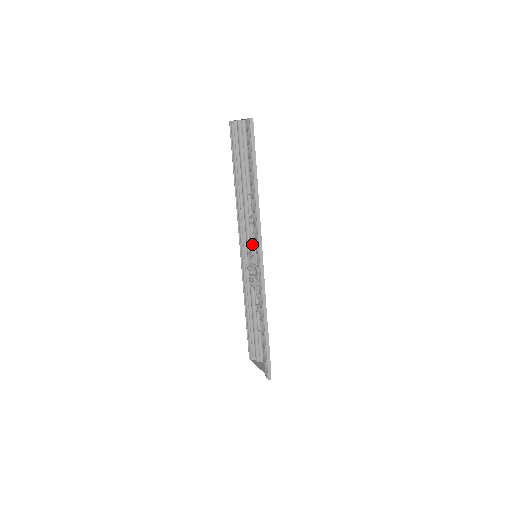
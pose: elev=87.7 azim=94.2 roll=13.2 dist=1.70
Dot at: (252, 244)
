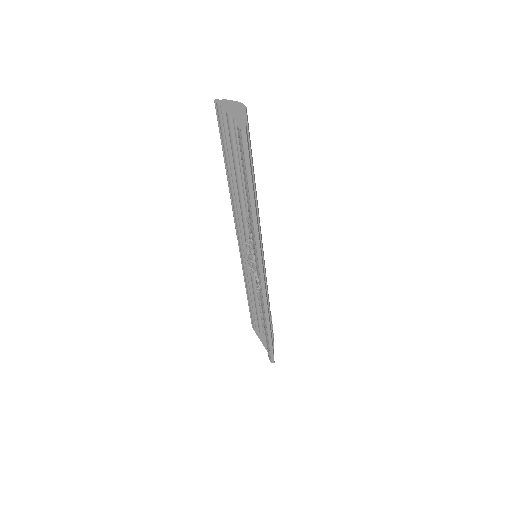
Dot at: (251, 240)
